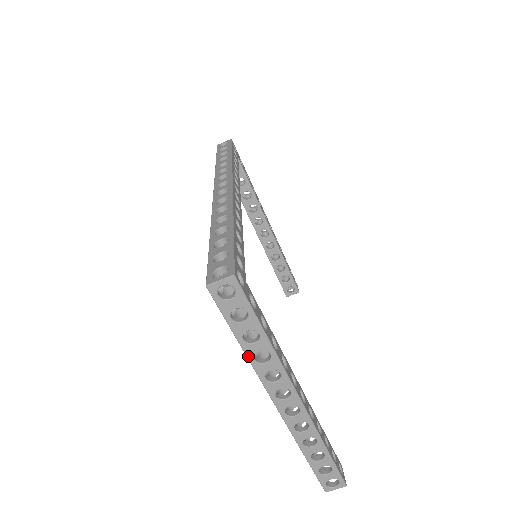
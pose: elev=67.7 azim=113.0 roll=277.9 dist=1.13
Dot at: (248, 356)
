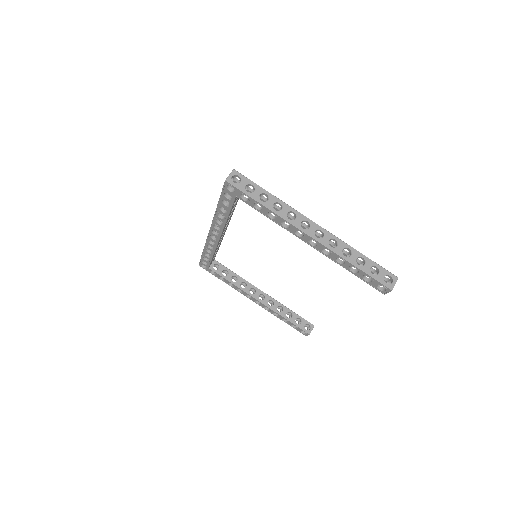
Dot at: (270, 209)
